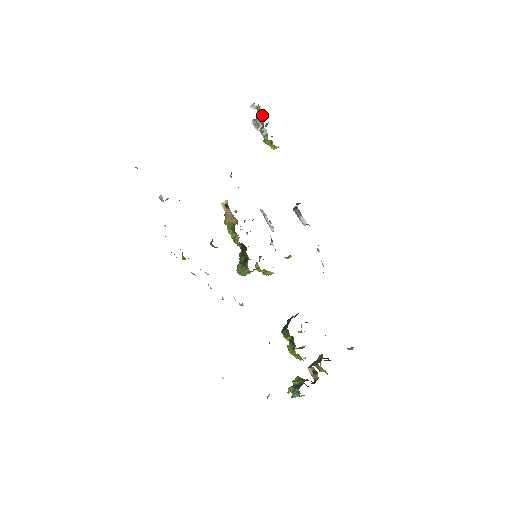
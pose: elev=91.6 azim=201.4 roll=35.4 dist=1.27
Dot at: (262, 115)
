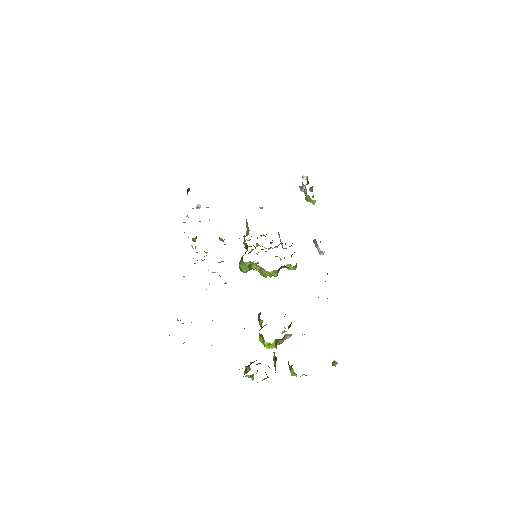
Dot at: (308, 182)
